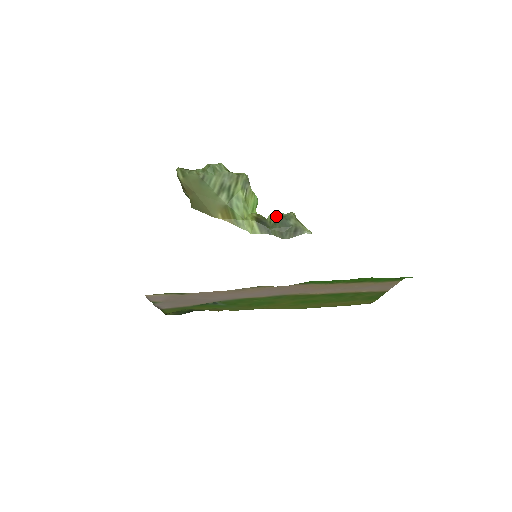
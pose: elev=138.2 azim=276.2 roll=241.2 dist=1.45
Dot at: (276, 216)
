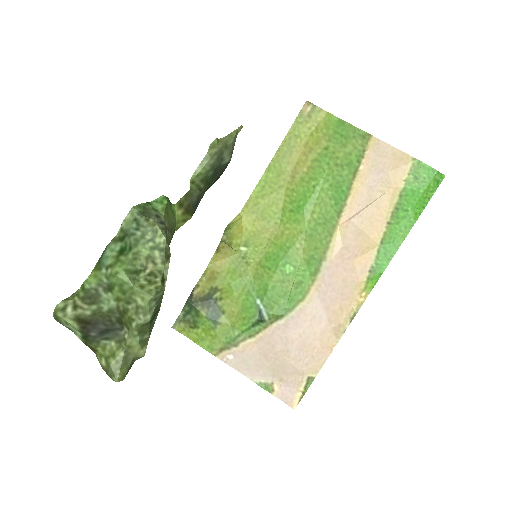
Dot at: (203, 177)
